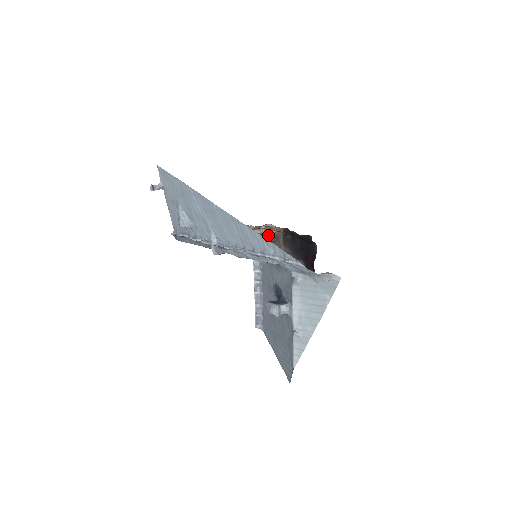
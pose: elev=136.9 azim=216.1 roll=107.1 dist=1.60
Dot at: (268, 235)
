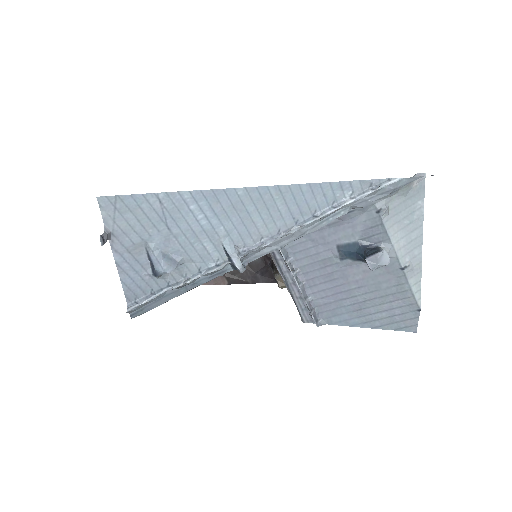
Dot at: occluded
